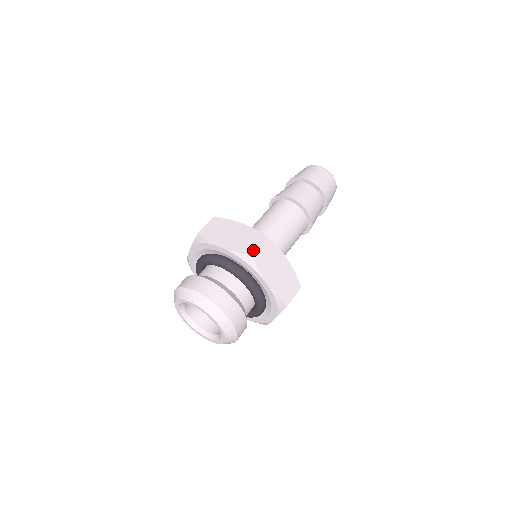
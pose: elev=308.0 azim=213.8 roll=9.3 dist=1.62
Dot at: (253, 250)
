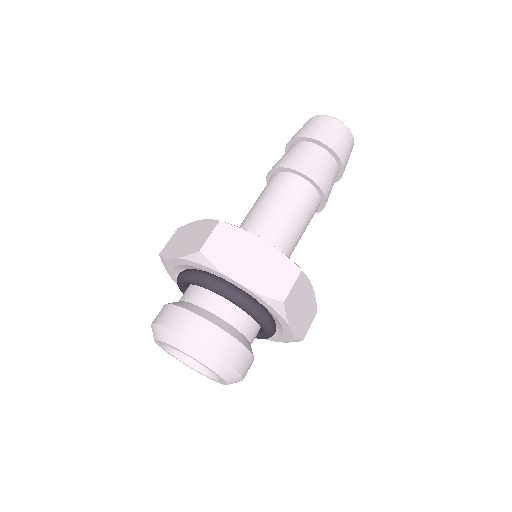
Dot at: (201, 244)
